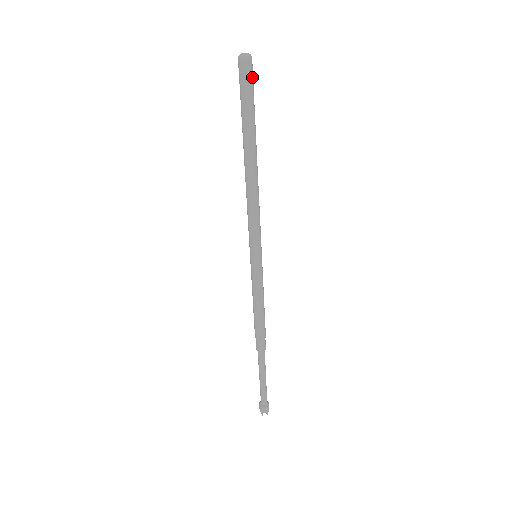
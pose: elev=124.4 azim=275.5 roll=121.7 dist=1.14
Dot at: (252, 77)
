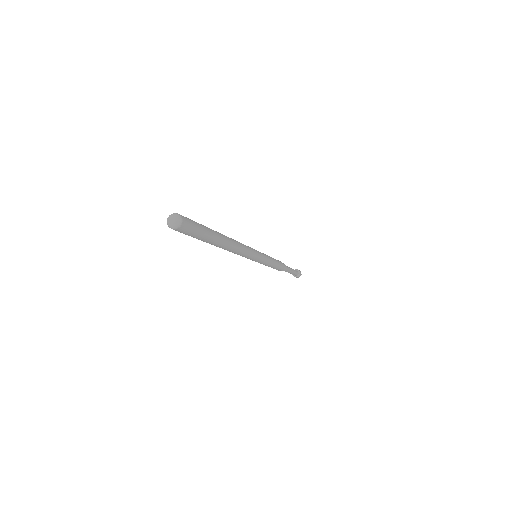
Dot at: (191, 224)
